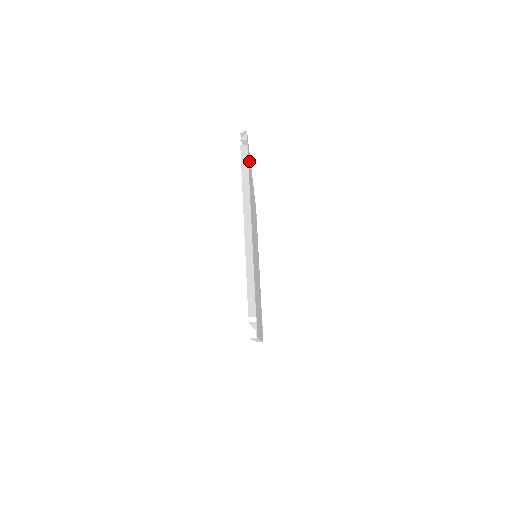
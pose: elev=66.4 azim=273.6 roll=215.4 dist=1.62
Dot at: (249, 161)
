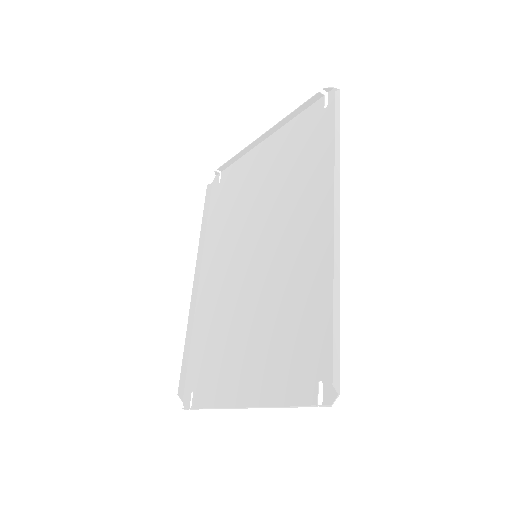
Dot at: (319, 349)
